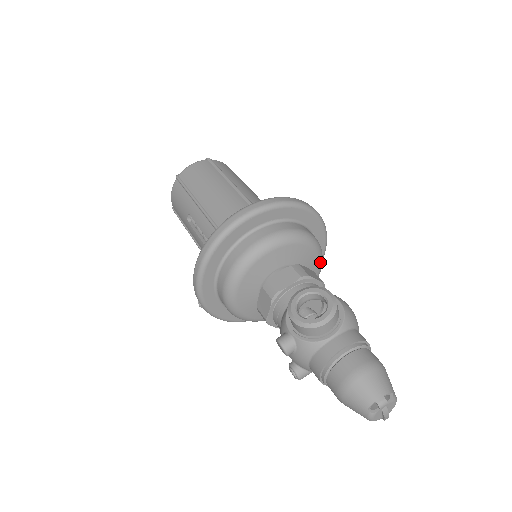
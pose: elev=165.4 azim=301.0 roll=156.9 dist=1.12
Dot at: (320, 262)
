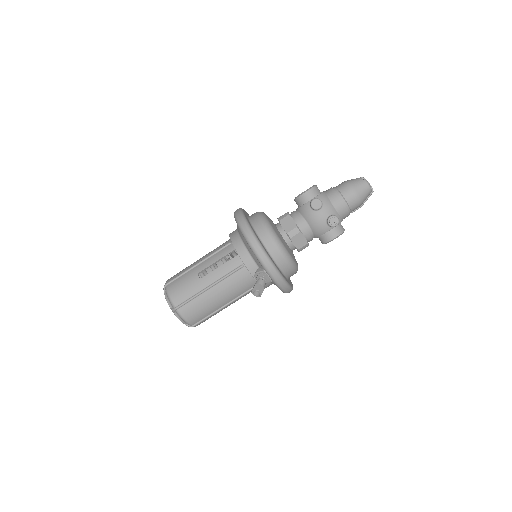
Dot at: occluded
